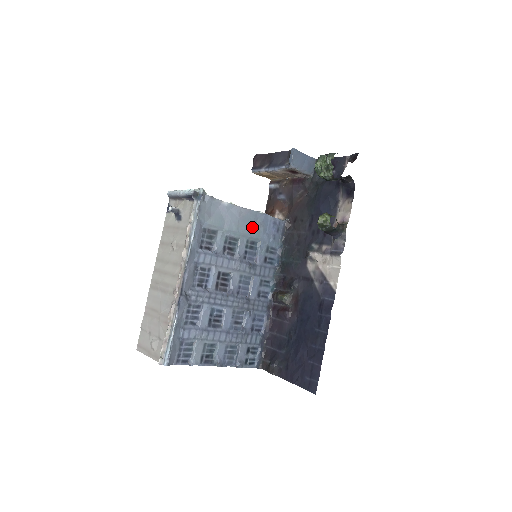
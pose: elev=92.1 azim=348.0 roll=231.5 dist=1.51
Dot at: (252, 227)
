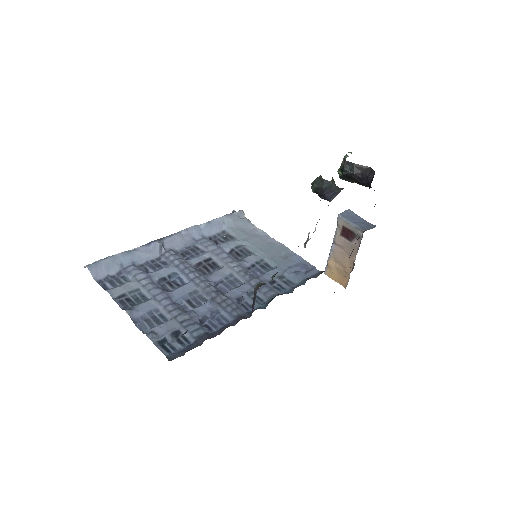
Dot at: (275, 254)
